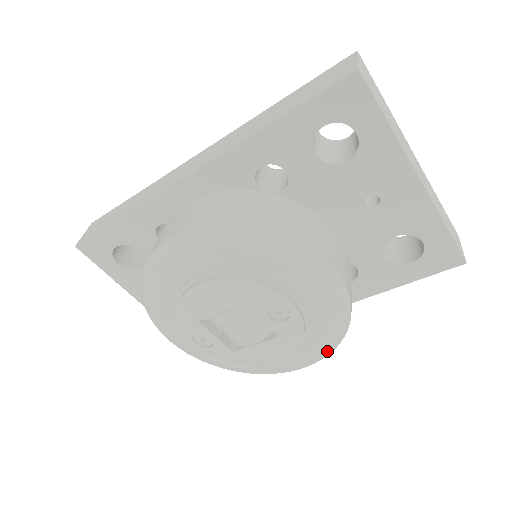
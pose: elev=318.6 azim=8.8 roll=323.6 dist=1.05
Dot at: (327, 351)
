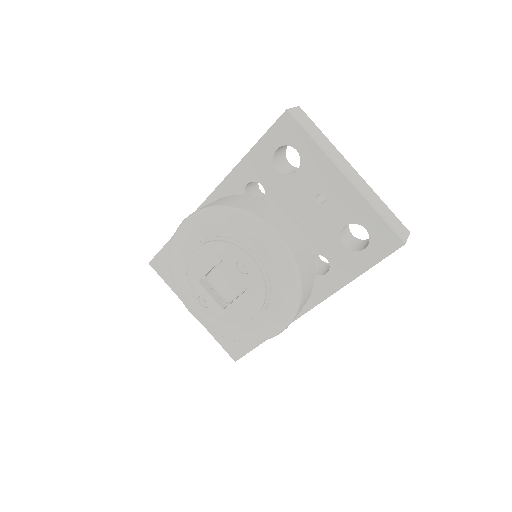
Dot at: (290, 309)
